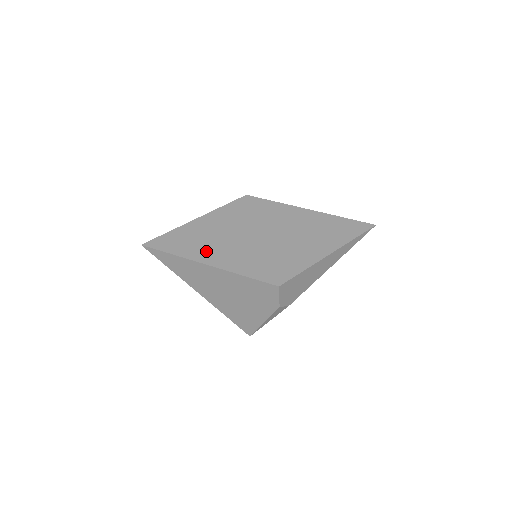
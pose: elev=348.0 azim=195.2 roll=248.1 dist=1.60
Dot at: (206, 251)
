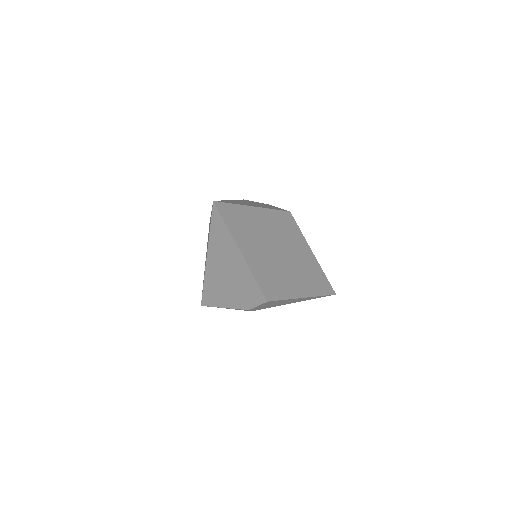
Dot at: (246, 239)
